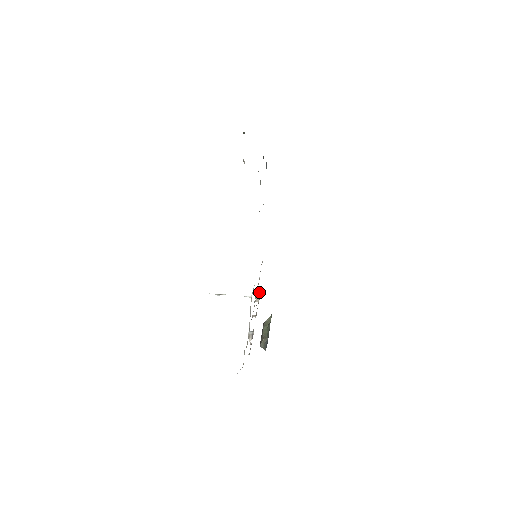
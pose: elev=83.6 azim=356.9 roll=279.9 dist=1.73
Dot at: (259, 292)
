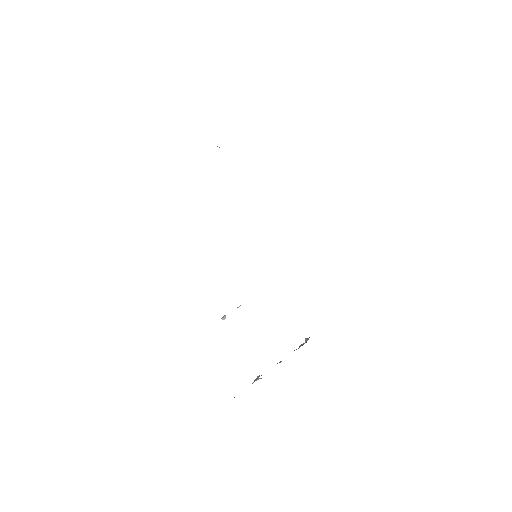
Dot at: (308, 339)
